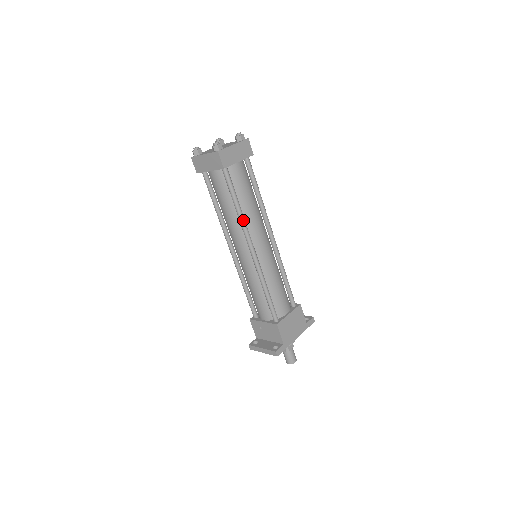
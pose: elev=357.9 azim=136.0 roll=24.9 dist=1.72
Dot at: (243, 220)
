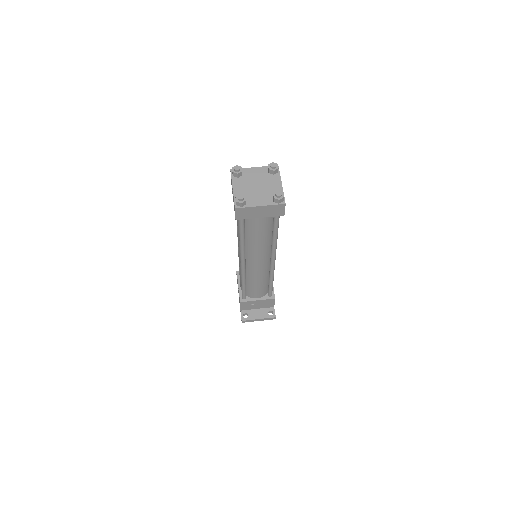
Dot at: occluded
